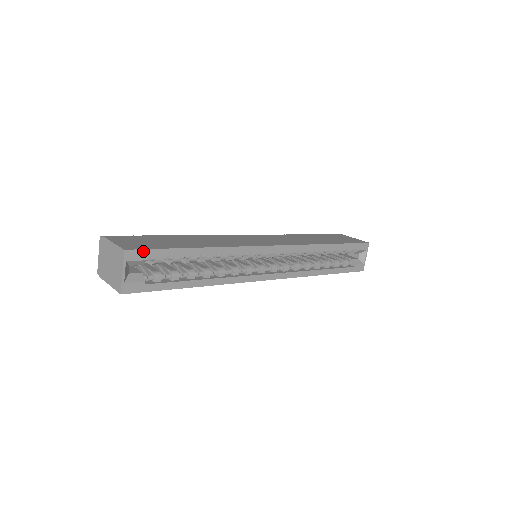
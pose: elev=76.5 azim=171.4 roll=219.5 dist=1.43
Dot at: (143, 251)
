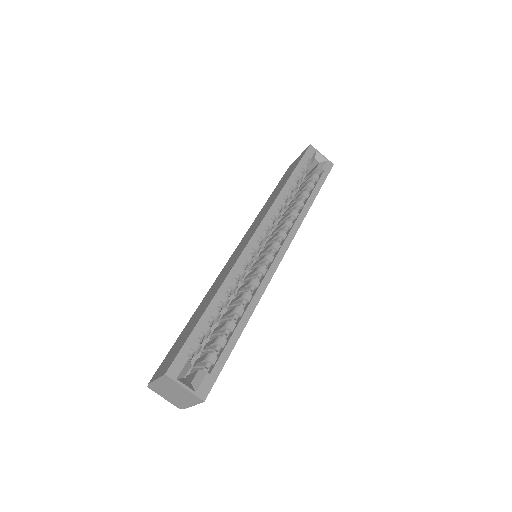
Dot at: (178, 358)
